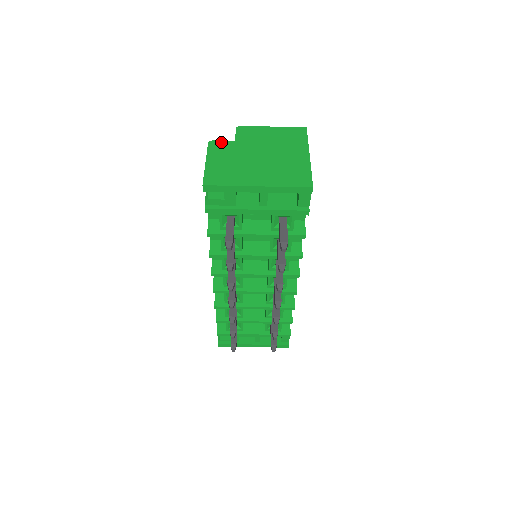
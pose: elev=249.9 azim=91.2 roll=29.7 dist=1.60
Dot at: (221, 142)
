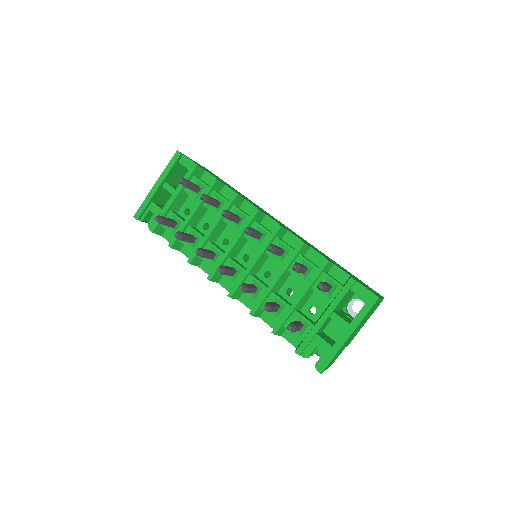
Dot at: occluded
